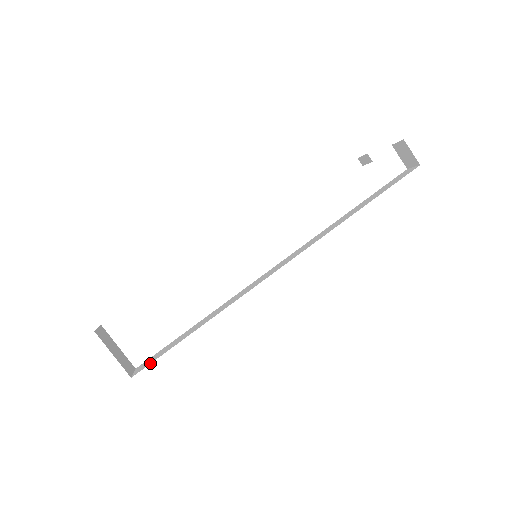
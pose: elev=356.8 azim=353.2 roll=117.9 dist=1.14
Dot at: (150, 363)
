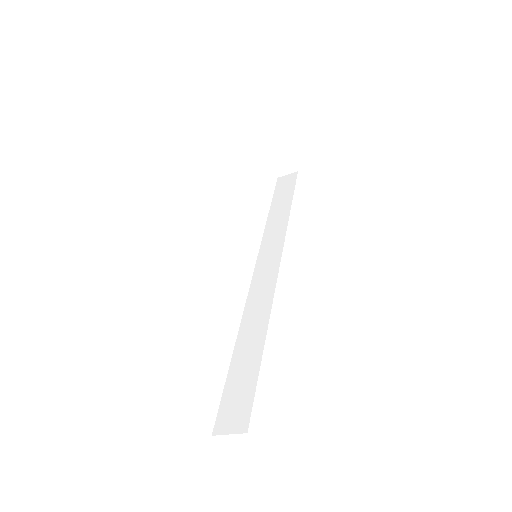
Dot at: (252, 403)
